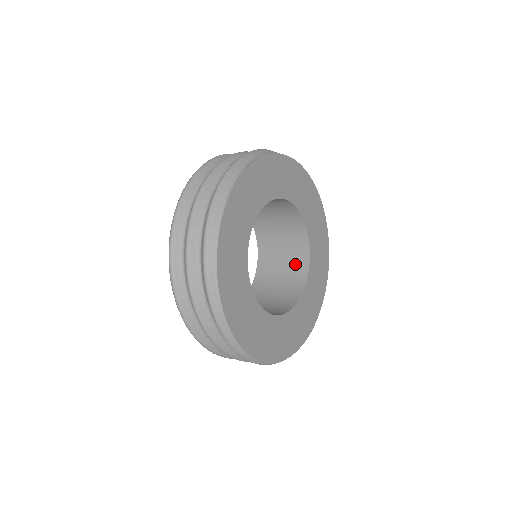
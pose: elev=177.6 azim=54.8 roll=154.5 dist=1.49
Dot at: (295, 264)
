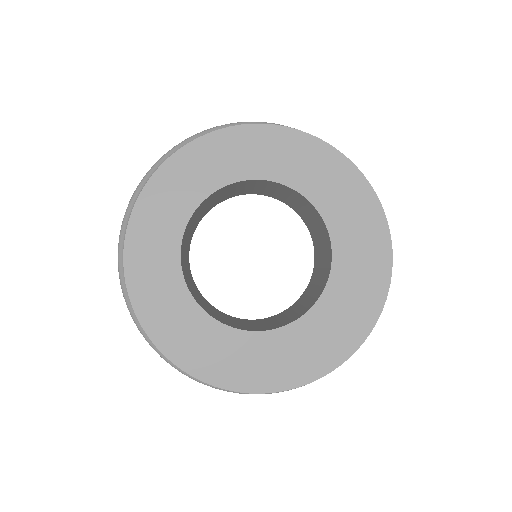
Dot at: (321, 283)
